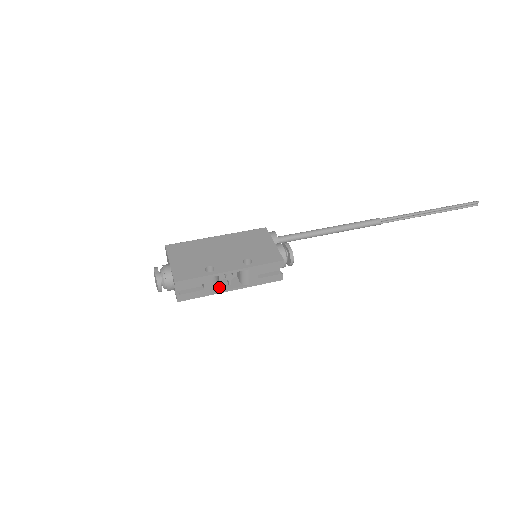
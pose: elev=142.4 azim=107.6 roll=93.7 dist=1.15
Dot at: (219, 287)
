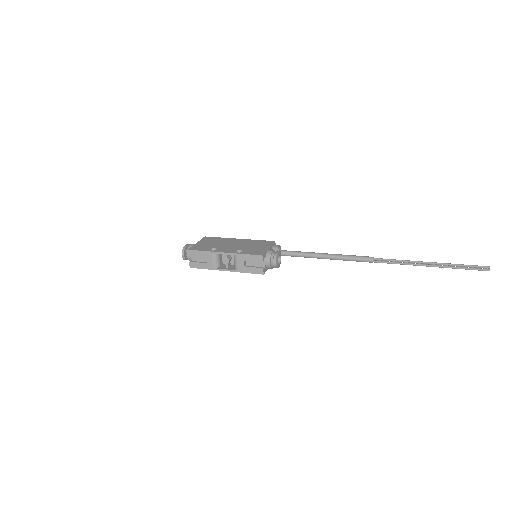
Dot at: (220, 267)
